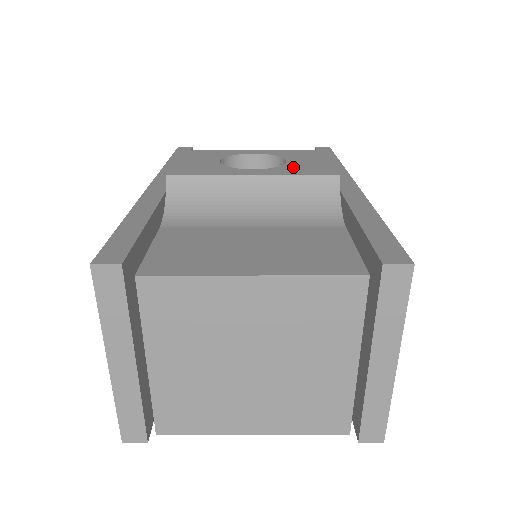
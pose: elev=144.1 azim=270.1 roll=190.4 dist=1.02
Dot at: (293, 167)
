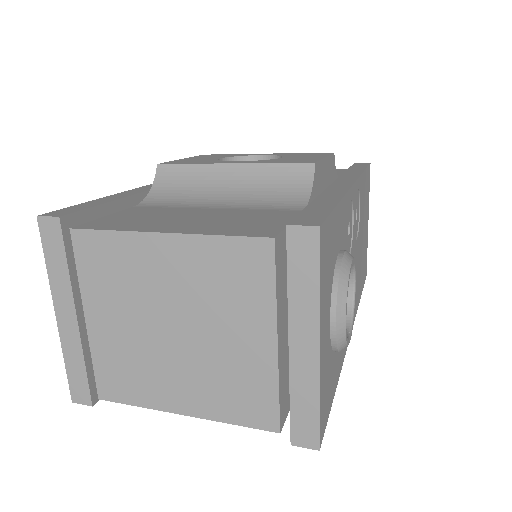
Dot at: (279, 160)
